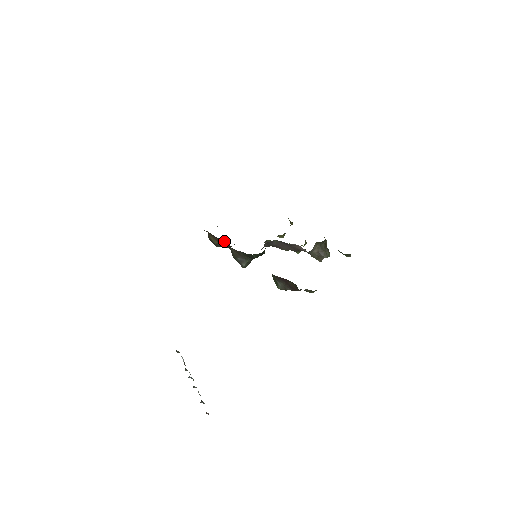
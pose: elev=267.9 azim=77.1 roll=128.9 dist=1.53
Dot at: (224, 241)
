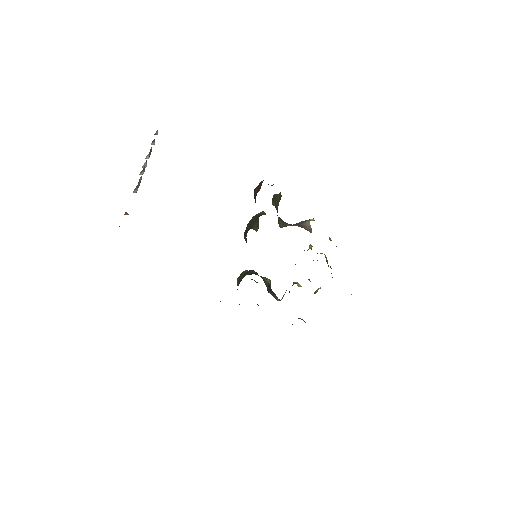
Dot at: occluded
